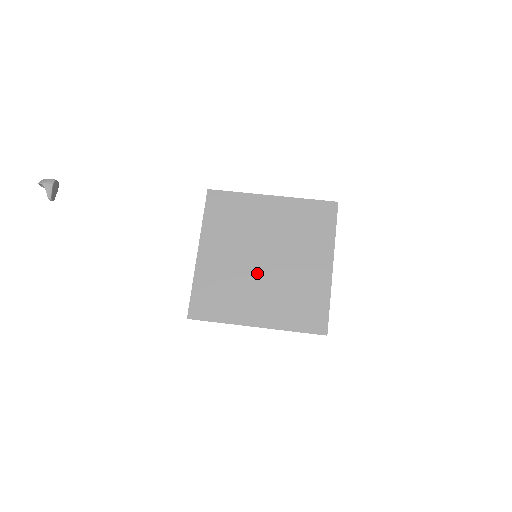
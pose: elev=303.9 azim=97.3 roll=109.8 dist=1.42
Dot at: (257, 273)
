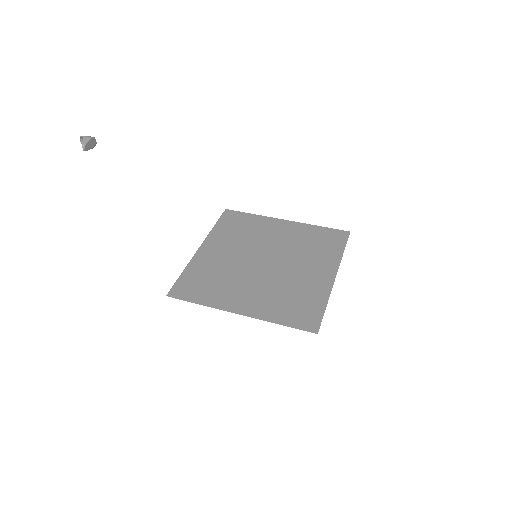
Dot at: (253, 271)
